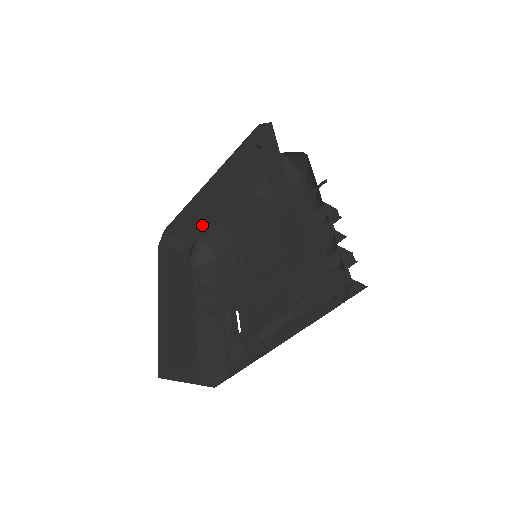
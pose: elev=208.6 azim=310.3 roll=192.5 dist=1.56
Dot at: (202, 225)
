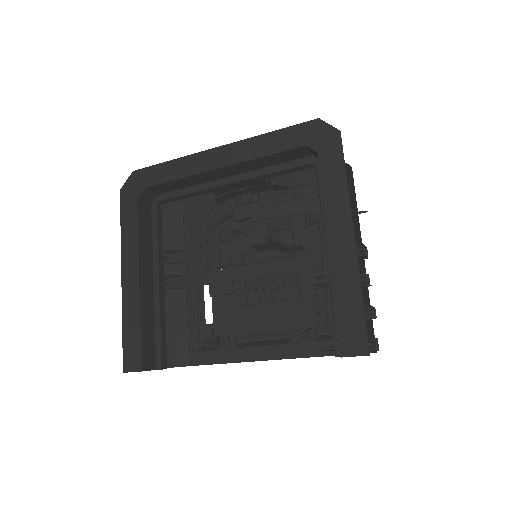
Dot at: (193, 191)
